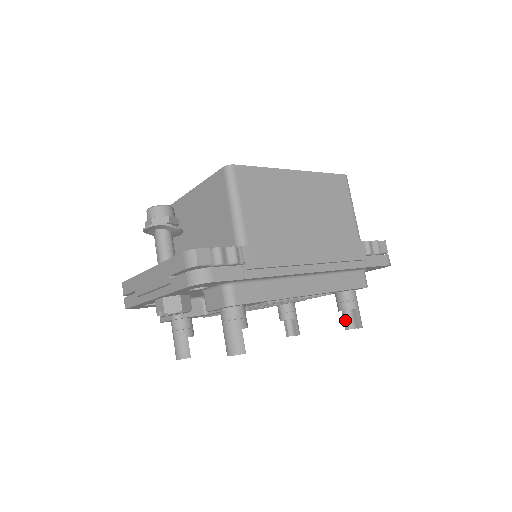
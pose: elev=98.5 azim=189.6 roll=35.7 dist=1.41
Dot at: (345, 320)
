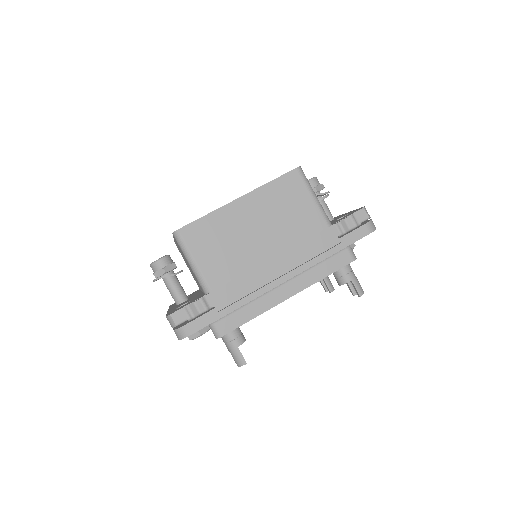
Dot at: (349, 288)
